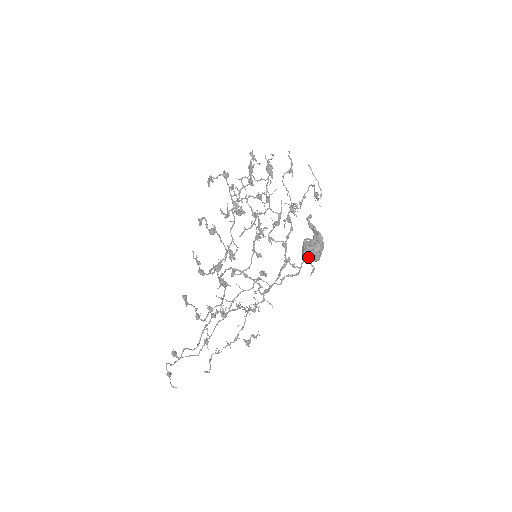
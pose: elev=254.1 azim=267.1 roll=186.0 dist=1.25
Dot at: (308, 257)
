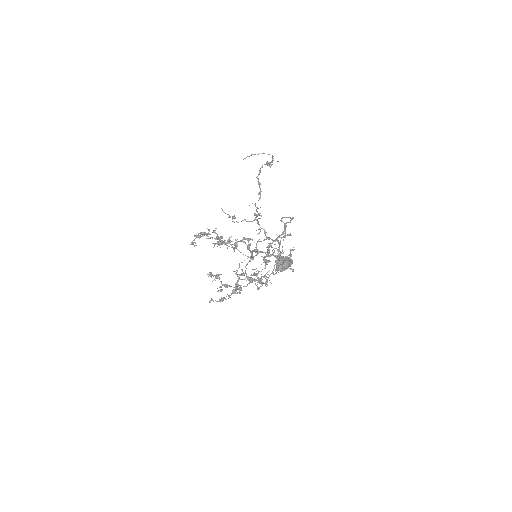
Dot at: occluded
